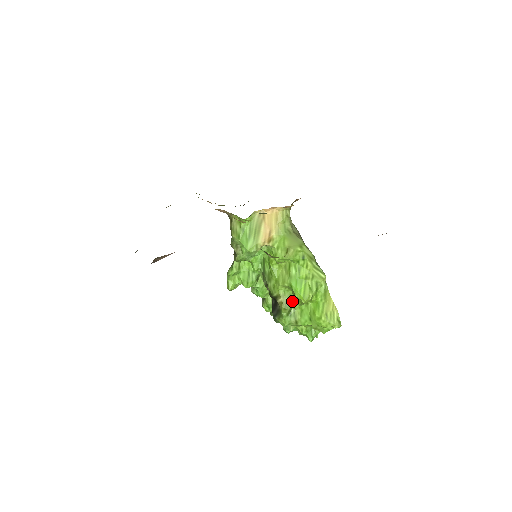
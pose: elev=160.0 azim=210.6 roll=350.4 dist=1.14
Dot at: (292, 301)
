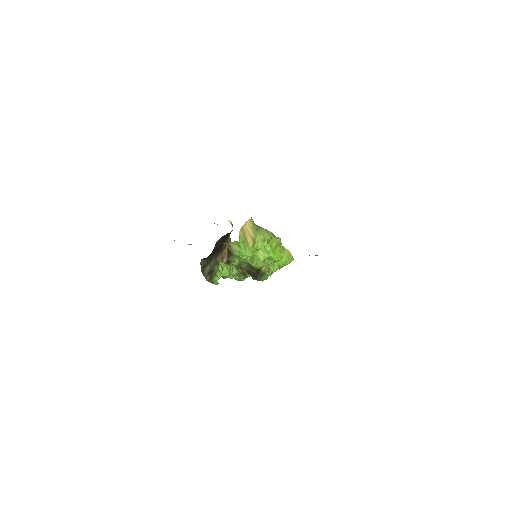
Dot at: (269, 264)
